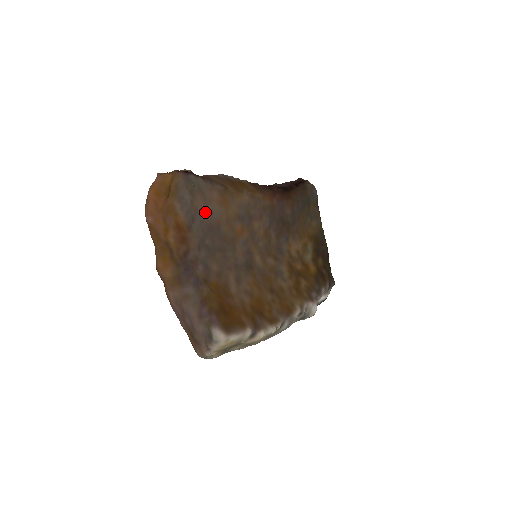
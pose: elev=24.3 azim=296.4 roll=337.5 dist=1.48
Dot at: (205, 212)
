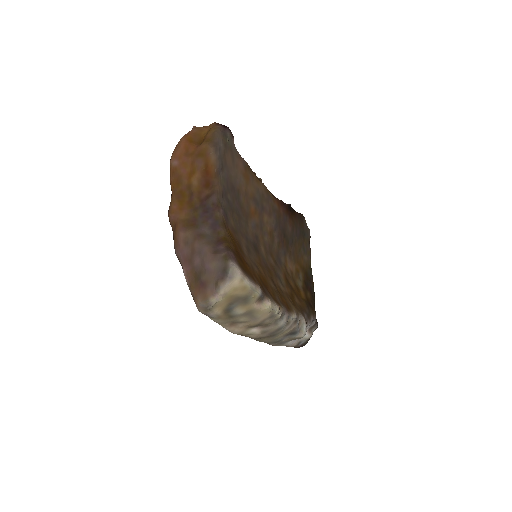
Dot at: (231, 171)
